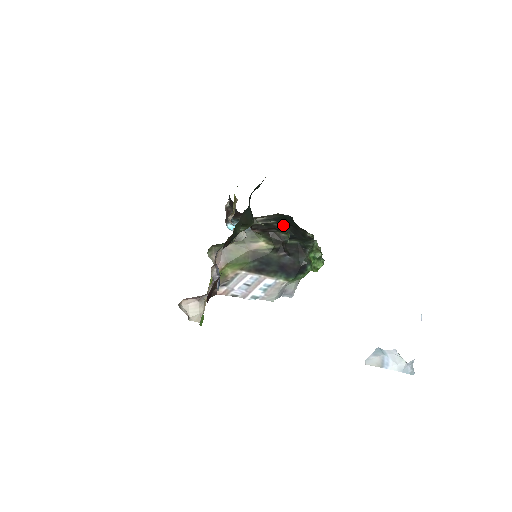
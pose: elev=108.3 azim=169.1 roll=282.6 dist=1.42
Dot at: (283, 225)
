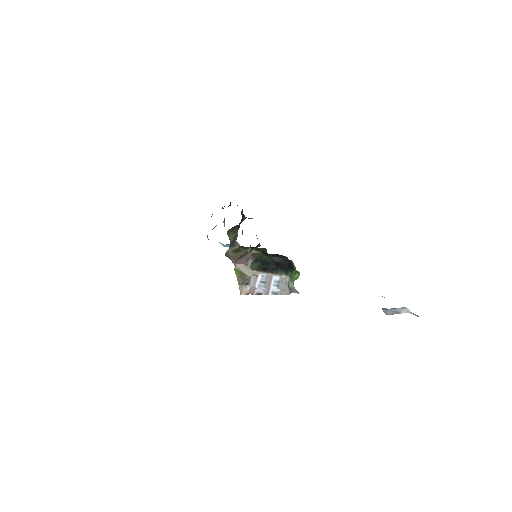
Dot at: occluded
